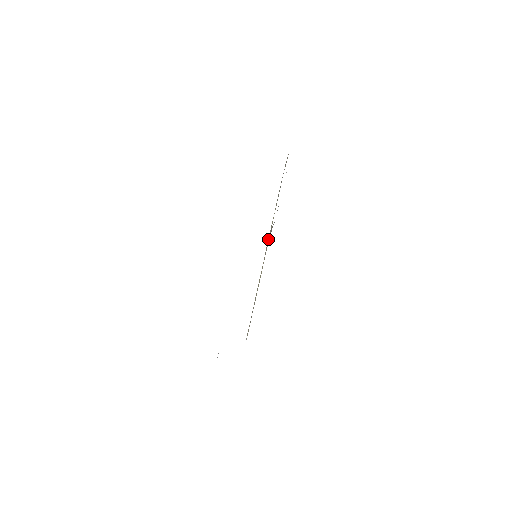
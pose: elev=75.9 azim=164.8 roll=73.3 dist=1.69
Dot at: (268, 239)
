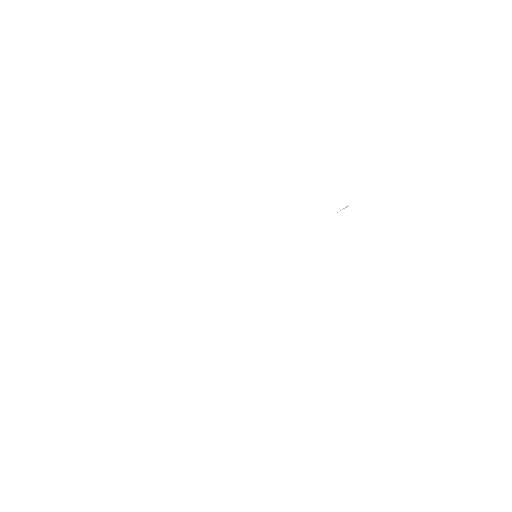
Dot at: occluded
